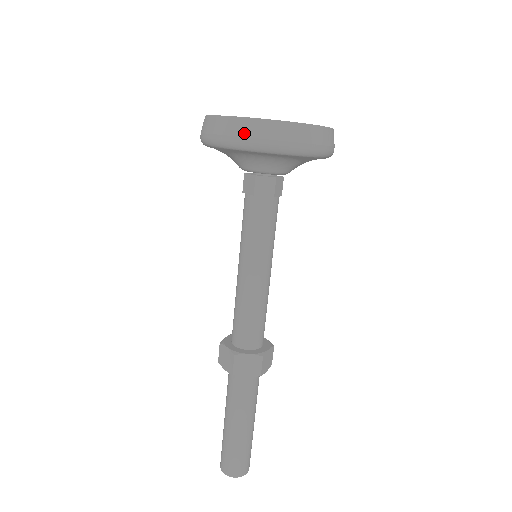
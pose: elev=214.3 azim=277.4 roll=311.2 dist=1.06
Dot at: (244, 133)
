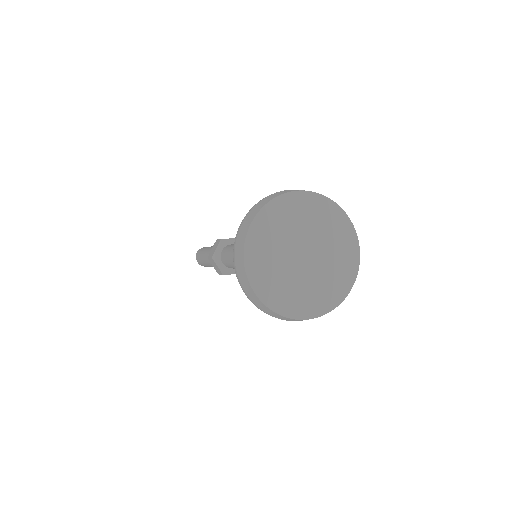
Dot at: (276, 317)
